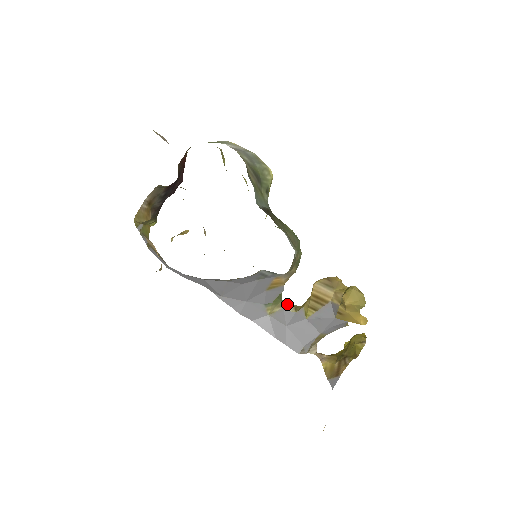
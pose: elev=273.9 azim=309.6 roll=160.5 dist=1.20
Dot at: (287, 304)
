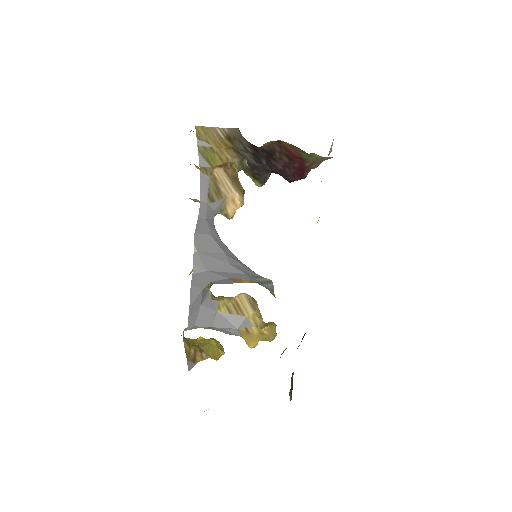
Dot at: occluded
